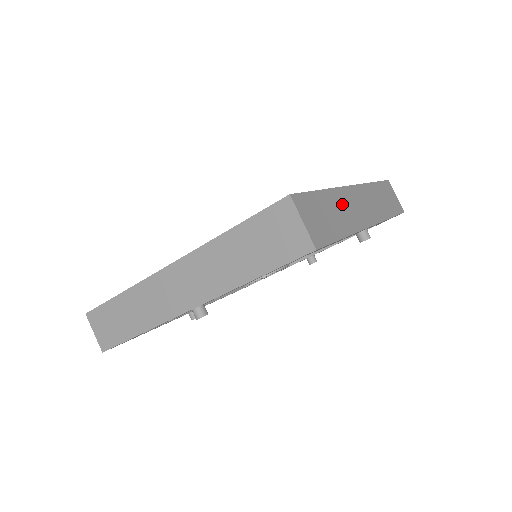
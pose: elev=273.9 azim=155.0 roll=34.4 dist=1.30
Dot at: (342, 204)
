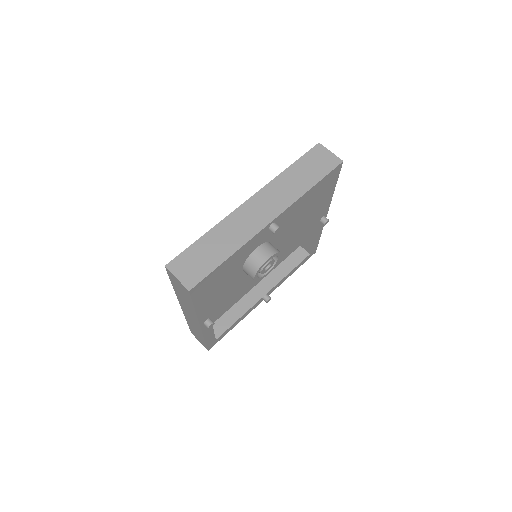
Dot at: (228, 230)
